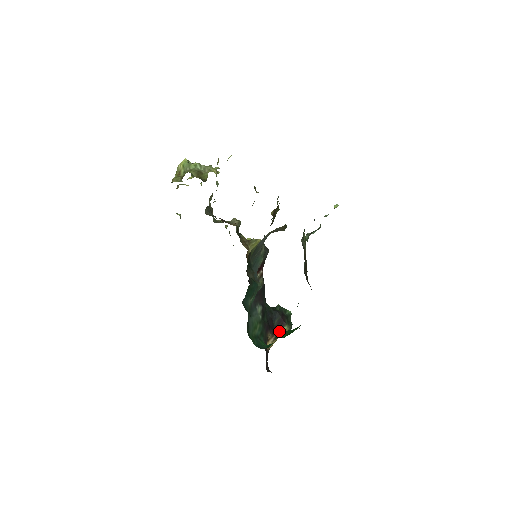
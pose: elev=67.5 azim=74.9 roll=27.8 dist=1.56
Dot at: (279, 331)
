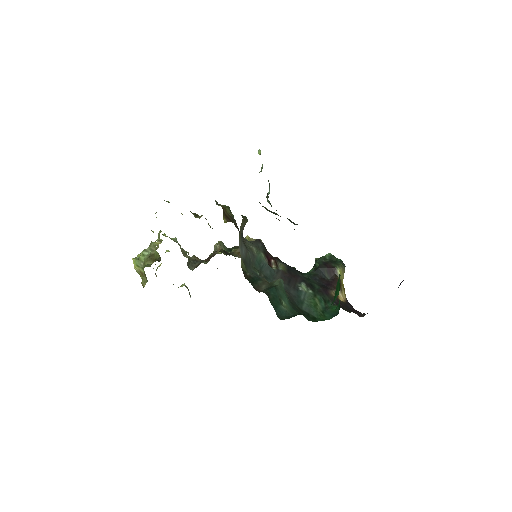
Dot at: (337, 279)
